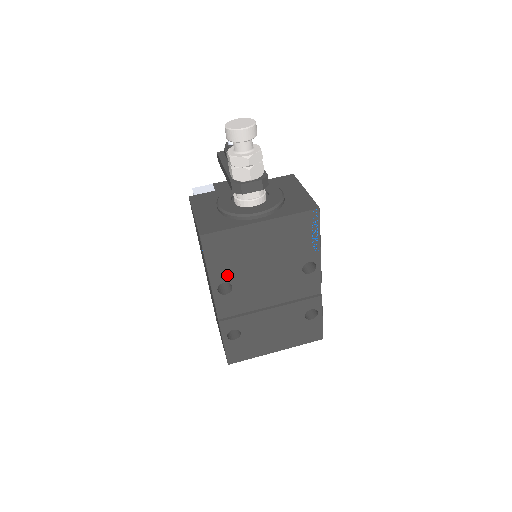
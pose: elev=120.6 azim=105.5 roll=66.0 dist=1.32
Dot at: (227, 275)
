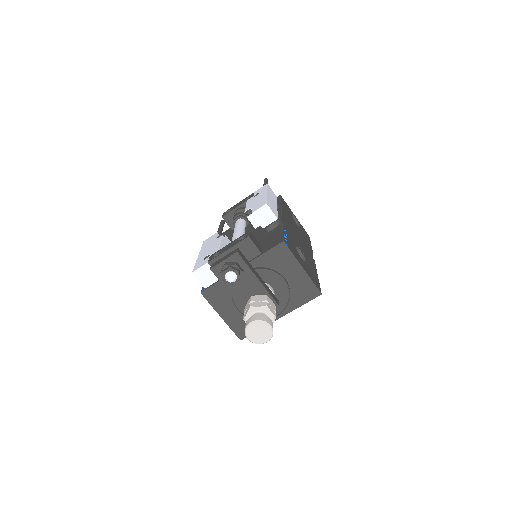
Dot at: occluded
